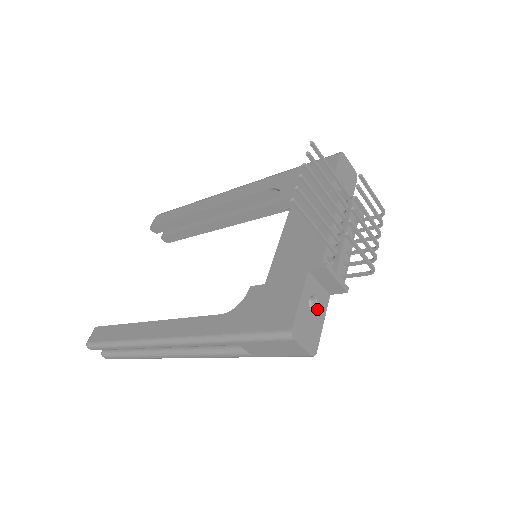
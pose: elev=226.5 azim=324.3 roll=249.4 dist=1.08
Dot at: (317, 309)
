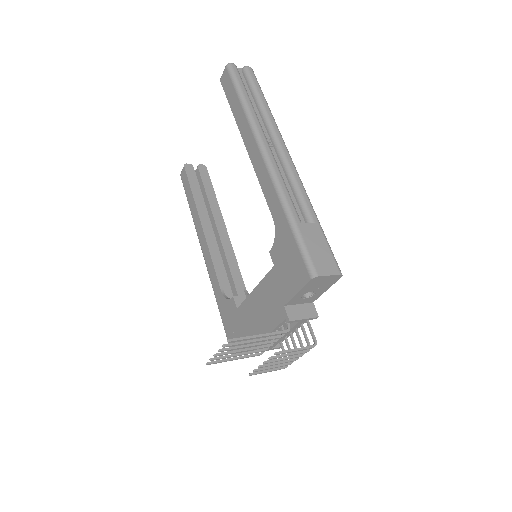
Dot at: occluded
